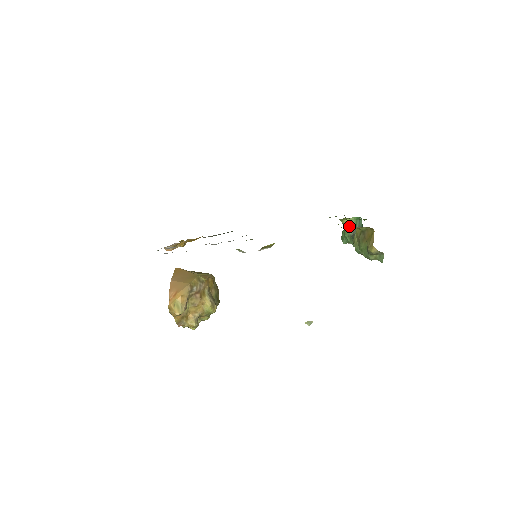
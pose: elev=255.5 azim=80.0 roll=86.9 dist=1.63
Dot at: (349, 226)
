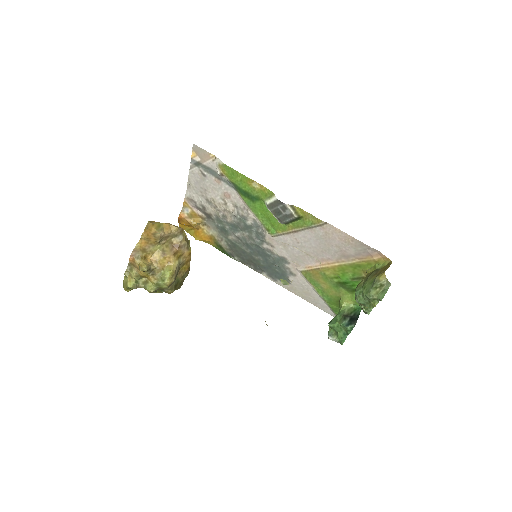
Dot at: (346, 309)
